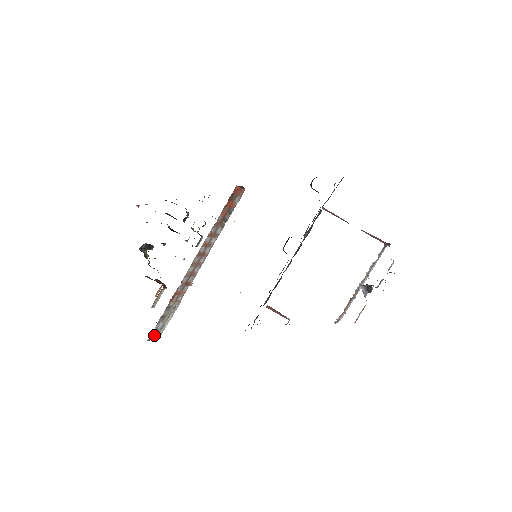
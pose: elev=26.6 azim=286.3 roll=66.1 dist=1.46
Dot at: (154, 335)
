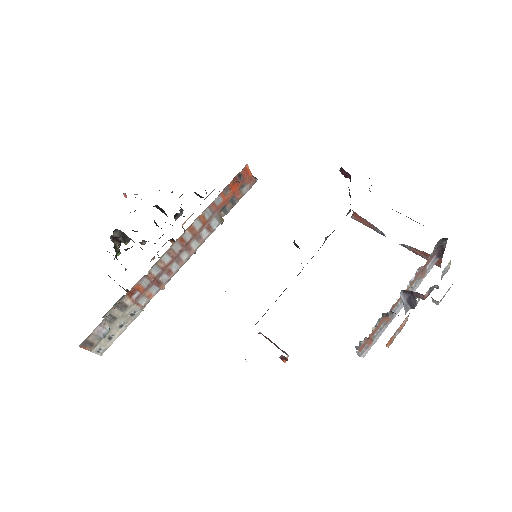
Dot at: (92, 343)
